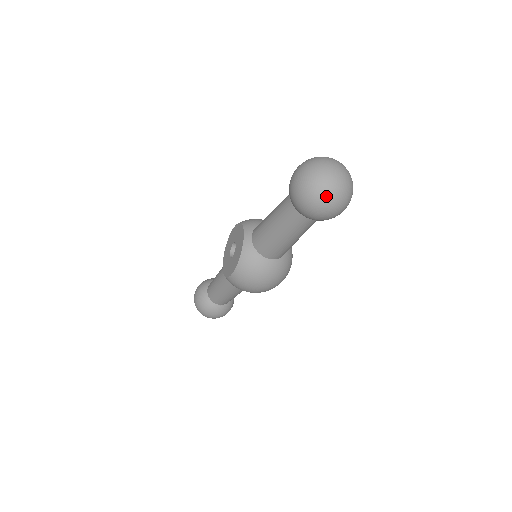
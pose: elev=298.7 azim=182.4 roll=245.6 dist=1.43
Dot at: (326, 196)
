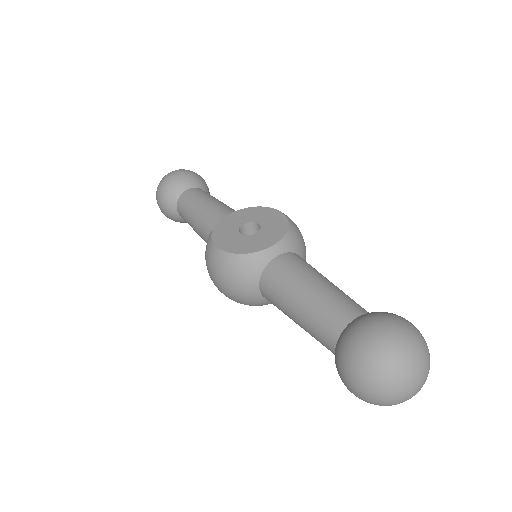
Dot at: (377, 390)
